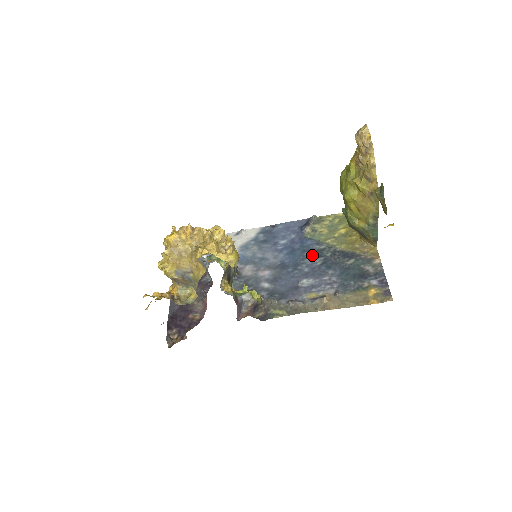
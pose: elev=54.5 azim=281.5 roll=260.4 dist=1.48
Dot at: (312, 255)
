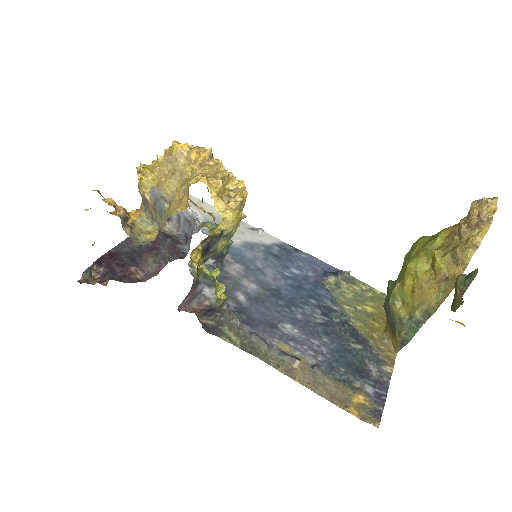
Dot at: (317, 307)
